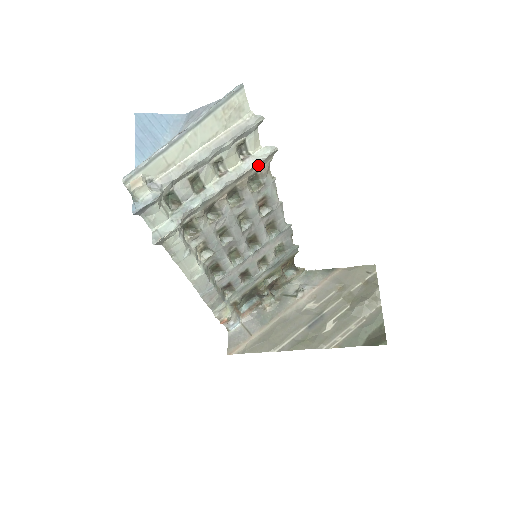
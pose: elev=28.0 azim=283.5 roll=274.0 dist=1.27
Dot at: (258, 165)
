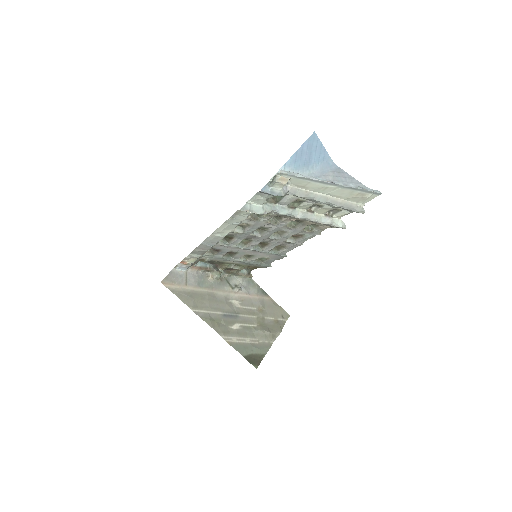
Dot at: (327, 225)
